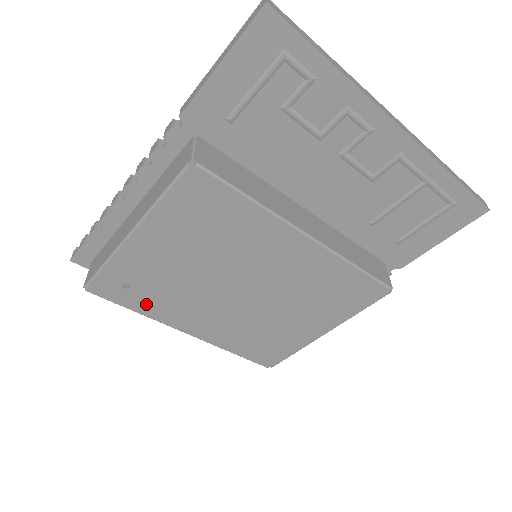
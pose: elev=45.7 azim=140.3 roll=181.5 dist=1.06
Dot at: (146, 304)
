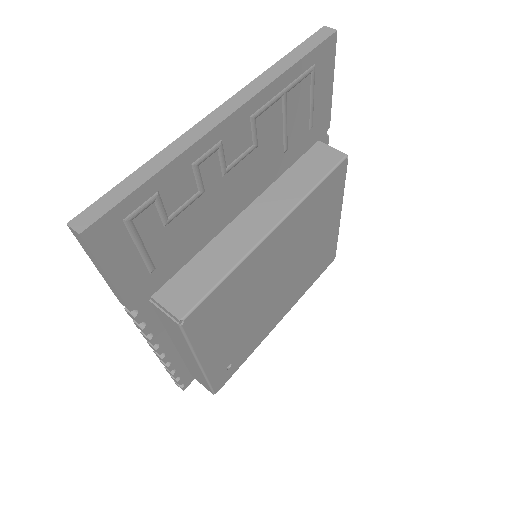
Dot at: (247, 352)
